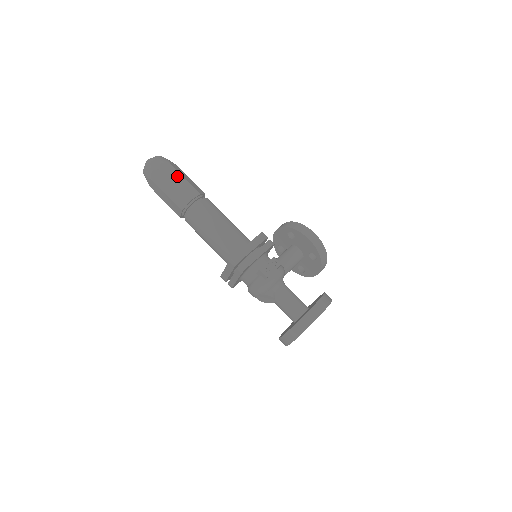
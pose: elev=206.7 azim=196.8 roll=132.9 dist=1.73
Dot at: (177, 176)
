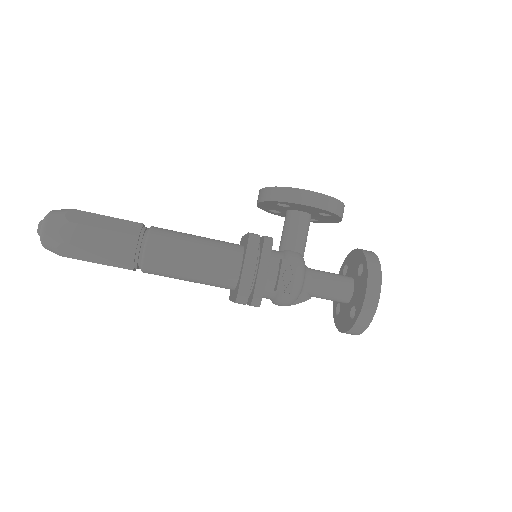
Dot at: (92, 234)
